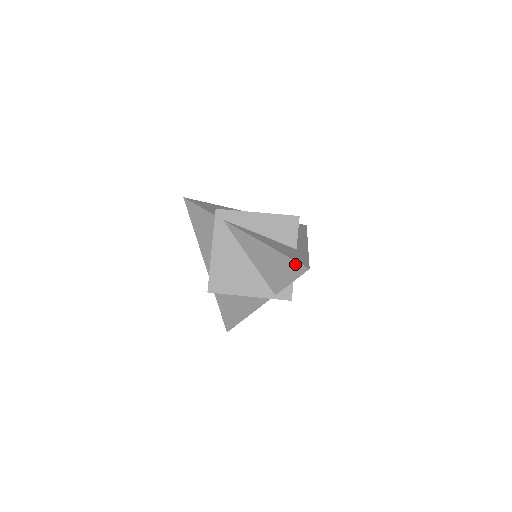
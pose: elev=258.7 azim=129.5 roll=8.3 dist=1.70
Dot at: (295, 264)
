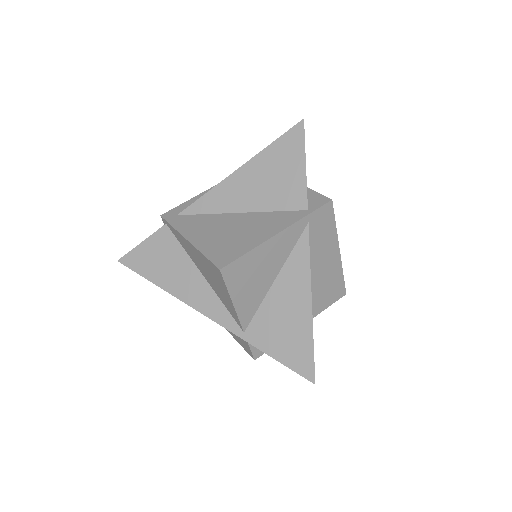
Dot at: (287, 138)
